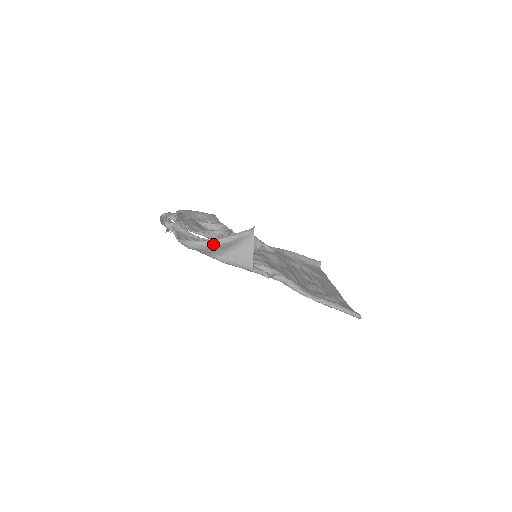
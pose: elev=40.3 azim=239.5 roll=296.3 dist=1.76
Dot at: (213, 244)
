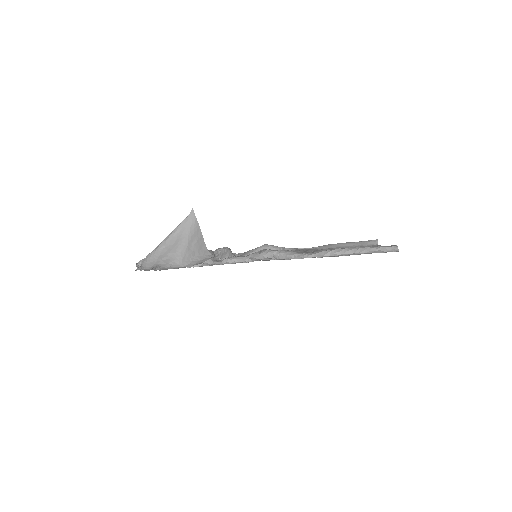
Dot at: (159, 249)
